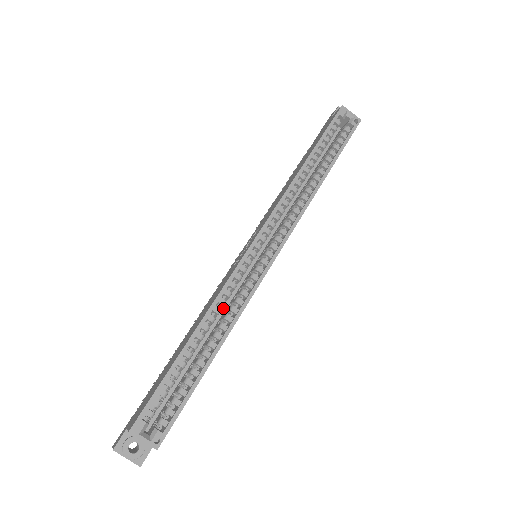
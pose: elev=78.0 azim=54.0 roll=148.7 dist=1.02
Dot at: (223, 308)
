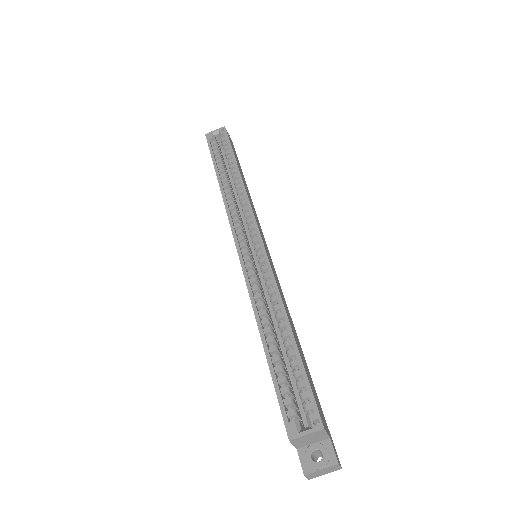
Dot at: (270, 304)
